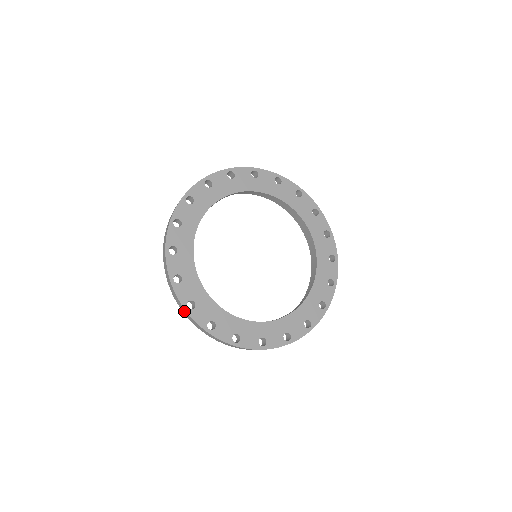
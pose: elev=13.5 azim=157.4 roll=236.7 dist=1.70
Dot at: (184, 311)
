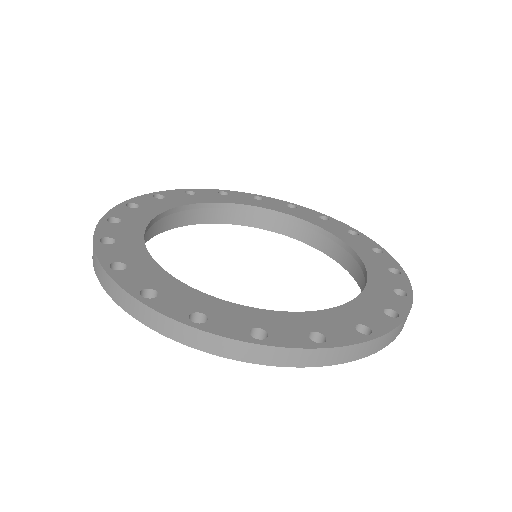
Dot at: occluded
